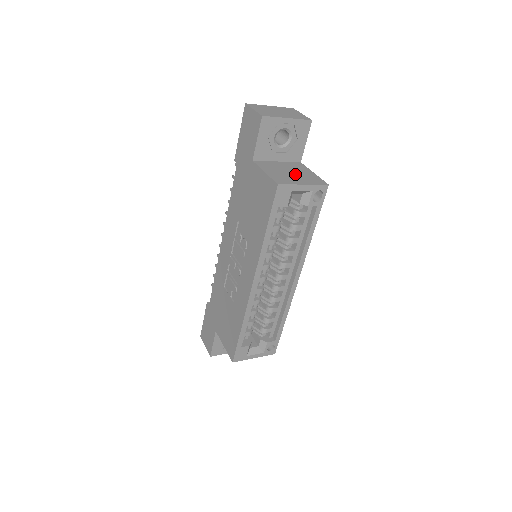
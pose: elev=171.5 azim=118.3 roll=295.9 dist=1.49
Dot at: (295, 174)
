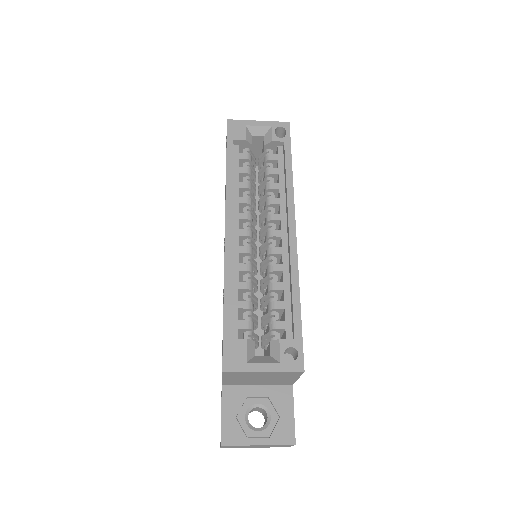
Dot at: occluded
